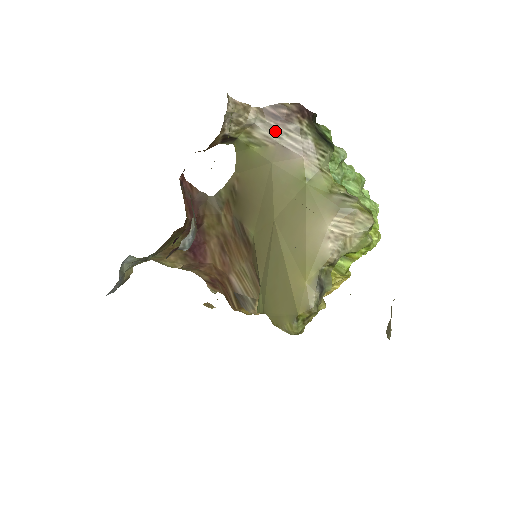
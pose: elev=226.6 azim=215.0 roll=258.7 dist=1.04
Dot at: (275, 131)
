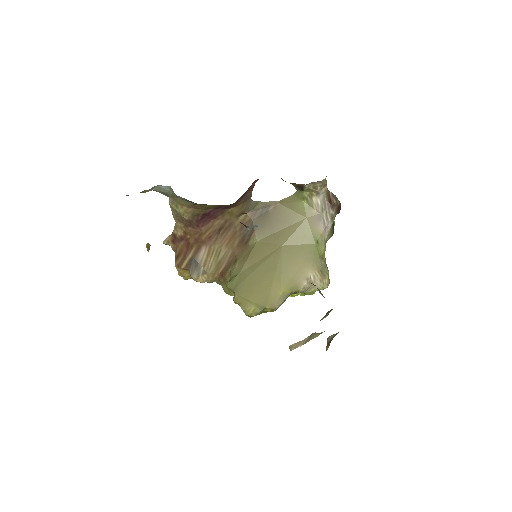
Dot at: (324, 206)
